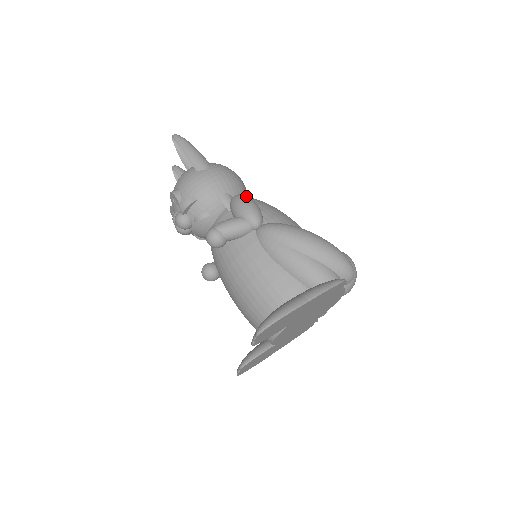
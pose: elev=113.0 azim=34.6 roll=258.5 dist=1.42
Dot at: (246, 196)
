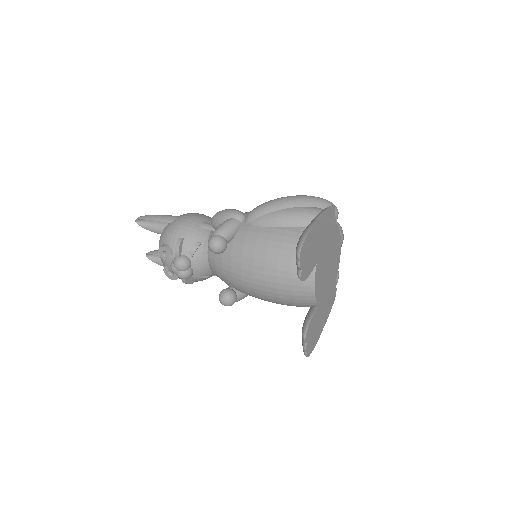
Dot at: occluded
